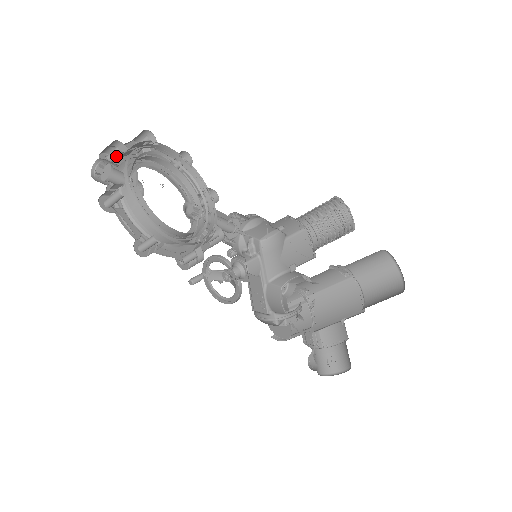
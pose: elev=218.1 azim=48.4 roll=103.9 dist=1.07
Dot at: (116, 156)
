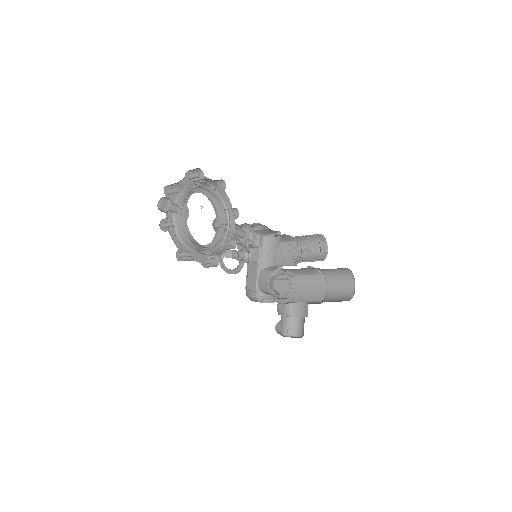
Dot at: (175, 192)
